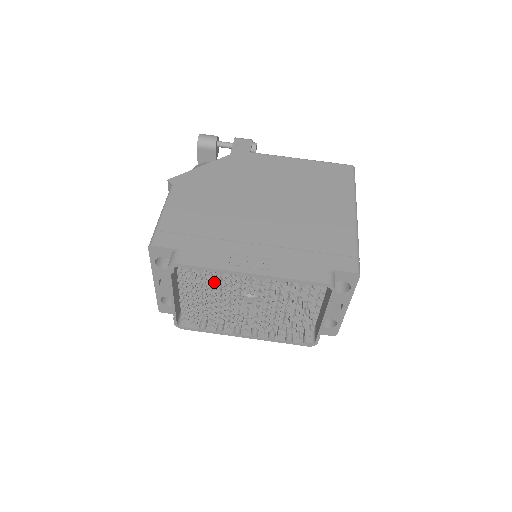
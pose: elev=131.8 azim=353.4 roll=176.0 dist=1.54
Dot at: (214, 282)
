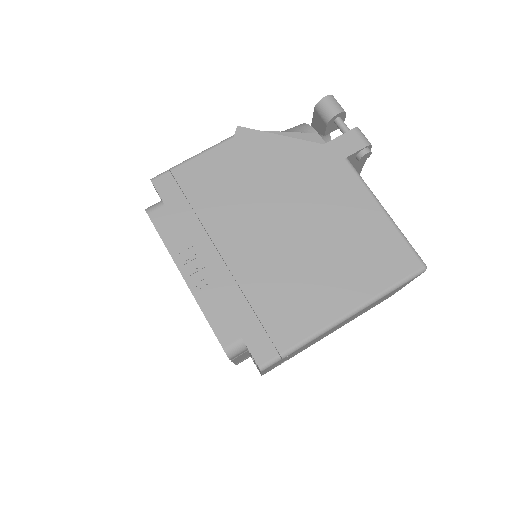
Dot at: occluded
